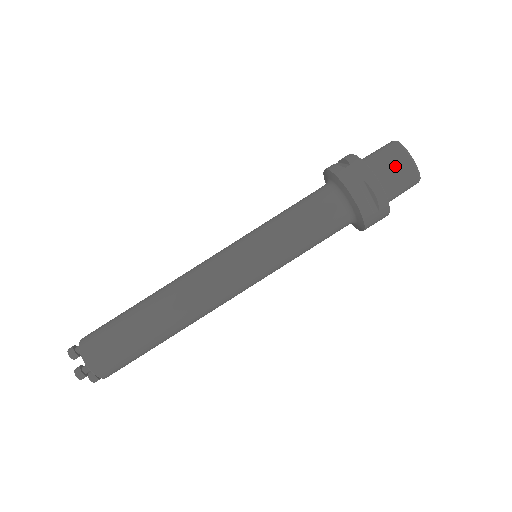
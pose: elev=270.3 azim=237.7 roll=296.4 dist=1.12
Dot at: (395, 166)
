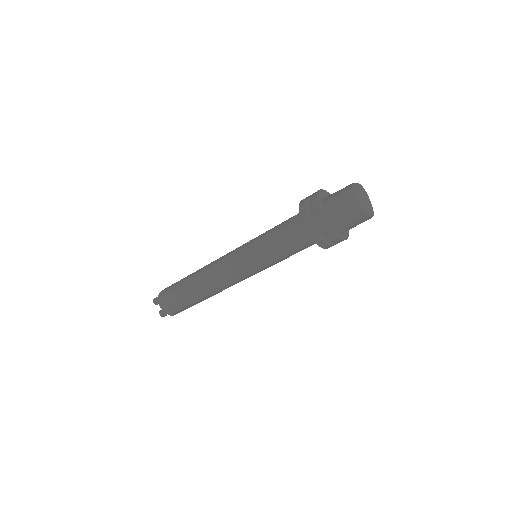
Dot at: (349, 214)
